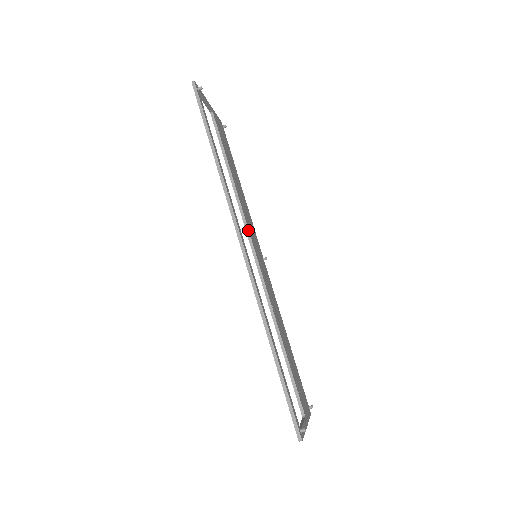
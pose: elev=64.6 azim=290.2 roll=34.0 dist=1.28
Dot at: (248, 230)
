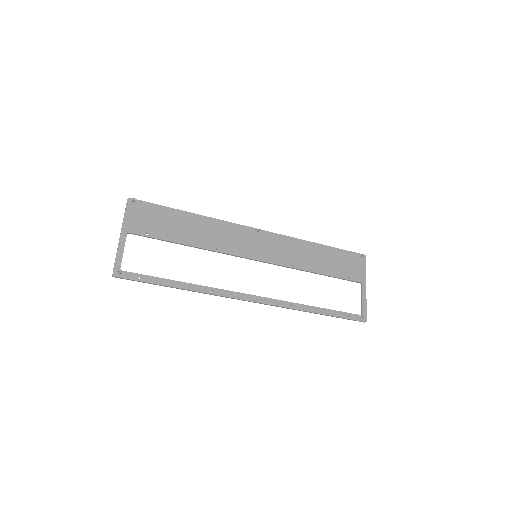
Dot at: (236, 256)
